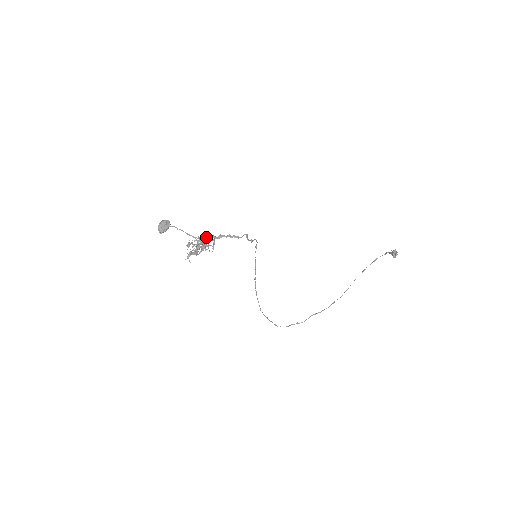
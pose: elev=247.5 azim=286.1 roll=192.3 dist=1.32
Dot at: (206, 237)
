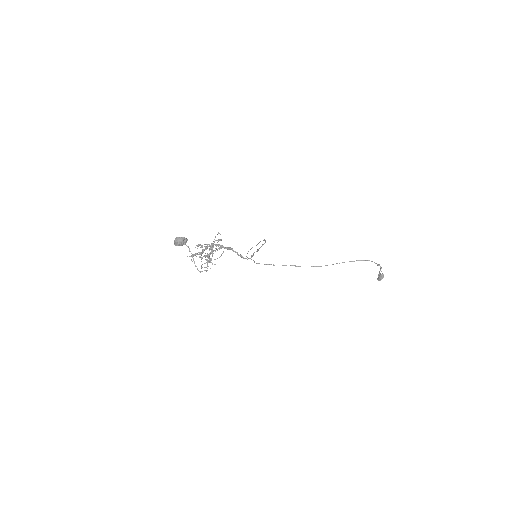
Dot at: (219, 239)
